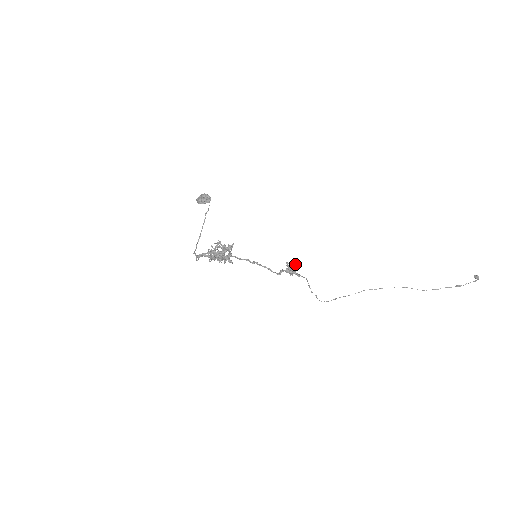
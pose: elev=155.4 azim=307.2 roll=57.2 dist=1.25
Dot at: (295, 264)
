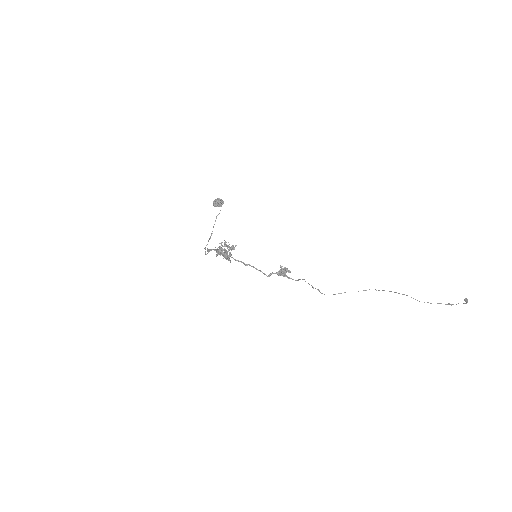
Dot at: (286, 269)
